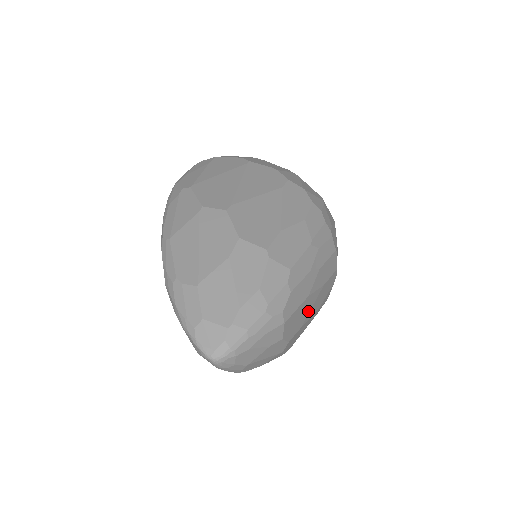
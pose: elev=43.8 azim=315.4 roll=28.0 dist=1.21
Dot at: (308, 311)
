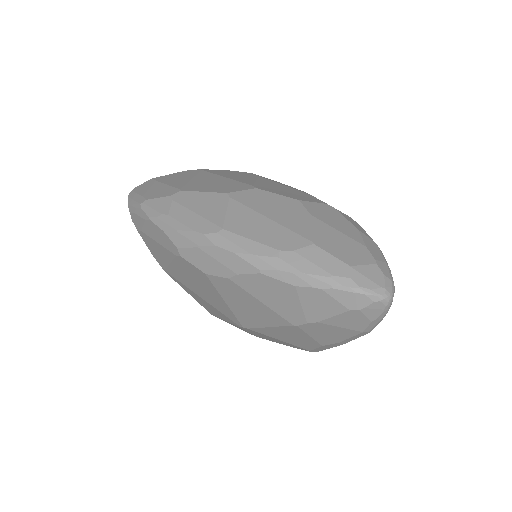
Dot at: occluded
